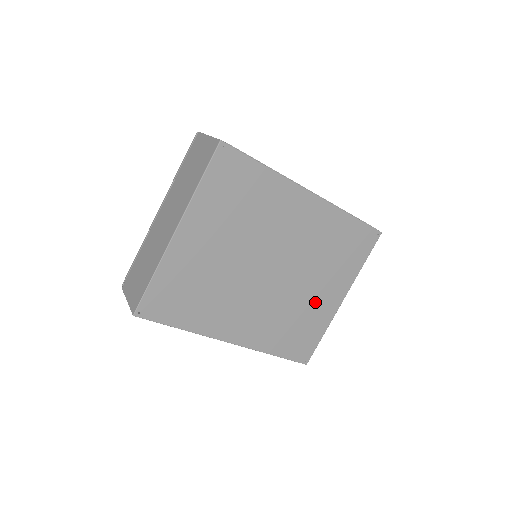
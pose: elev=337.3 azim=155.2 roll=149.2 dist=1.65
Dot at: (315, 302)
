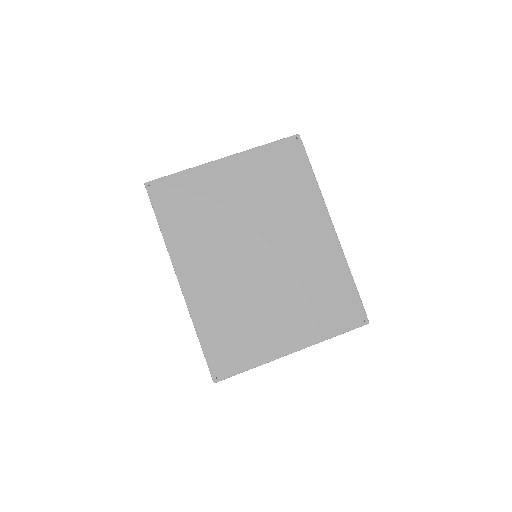
Dot at: (269, 324)
